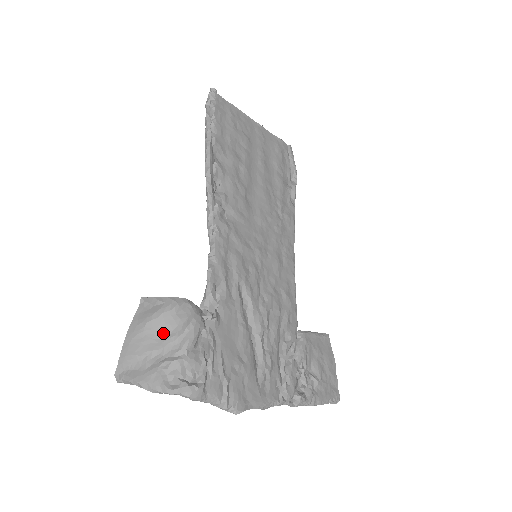
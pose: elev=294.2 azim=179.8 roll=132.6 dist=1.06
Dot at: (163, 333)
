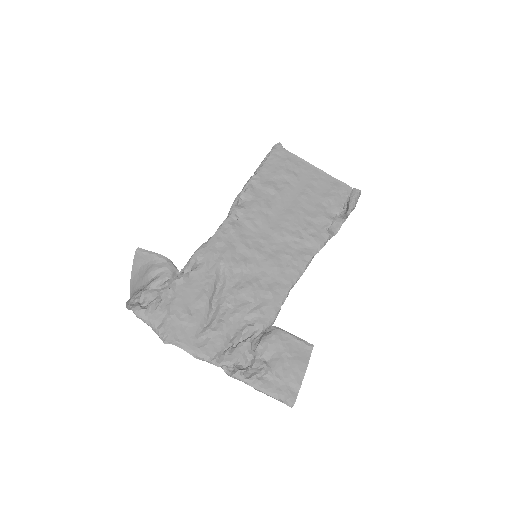
Dot at: (145, 274)
